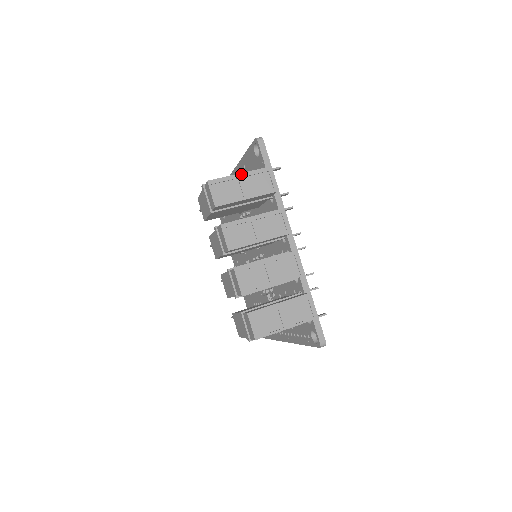
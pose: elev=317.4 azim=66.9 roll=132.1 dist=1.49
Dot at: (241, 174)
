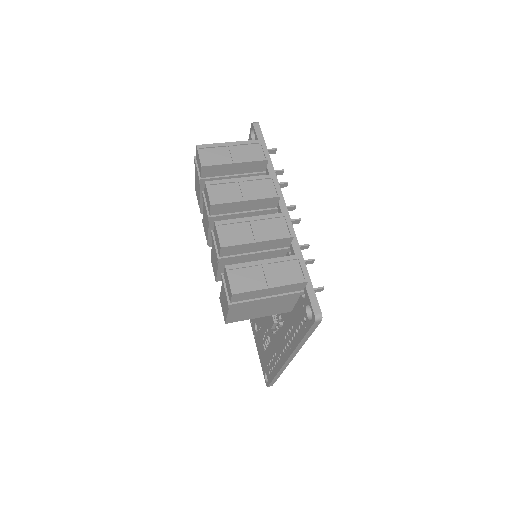
Dot at: (232, 143)
